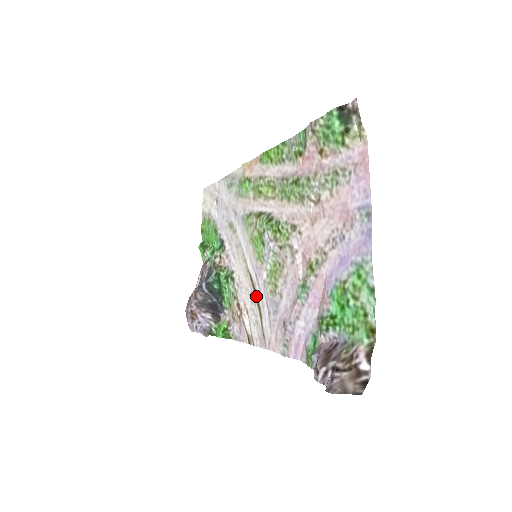
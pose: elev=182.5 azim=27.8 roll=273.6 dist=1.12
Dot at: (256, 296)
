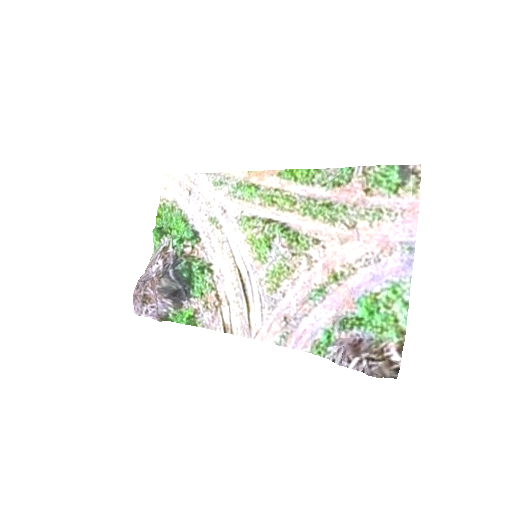
Dot at: (245, 291)
